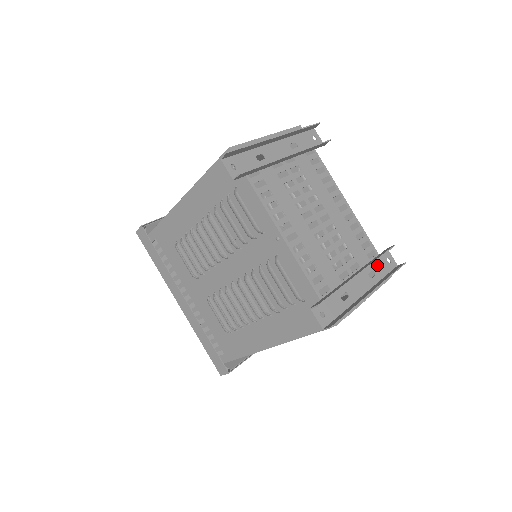
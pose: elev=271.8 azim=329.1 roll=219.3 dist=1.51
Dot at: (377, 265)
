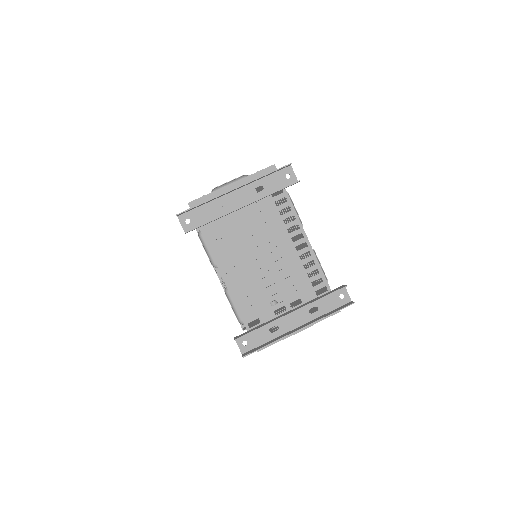
Dot at: (324, 301)
